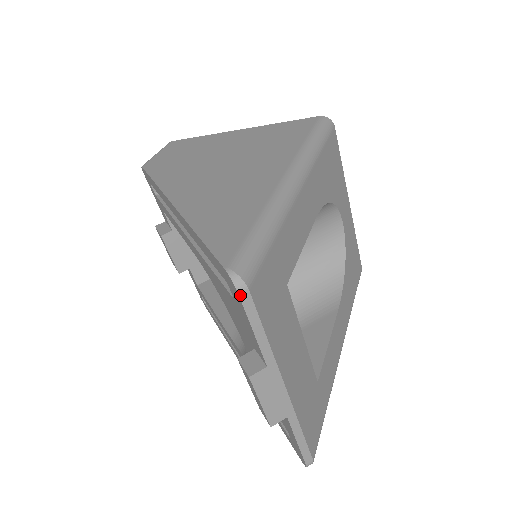
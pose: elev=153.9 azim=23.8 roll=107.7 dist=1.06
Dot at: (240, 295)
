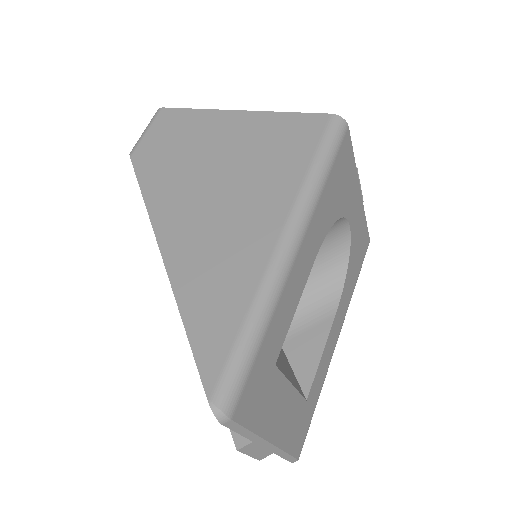
Dot at: (223, 424)
